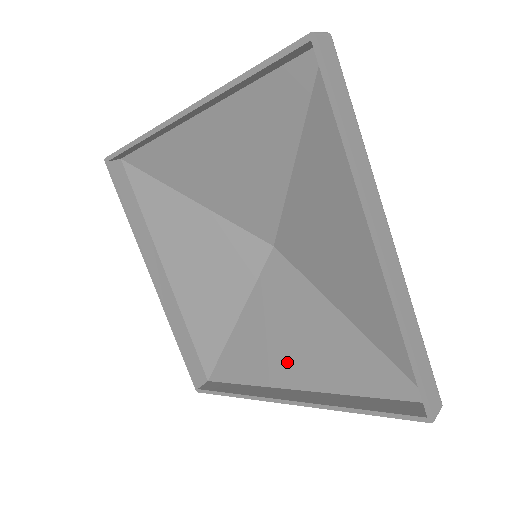
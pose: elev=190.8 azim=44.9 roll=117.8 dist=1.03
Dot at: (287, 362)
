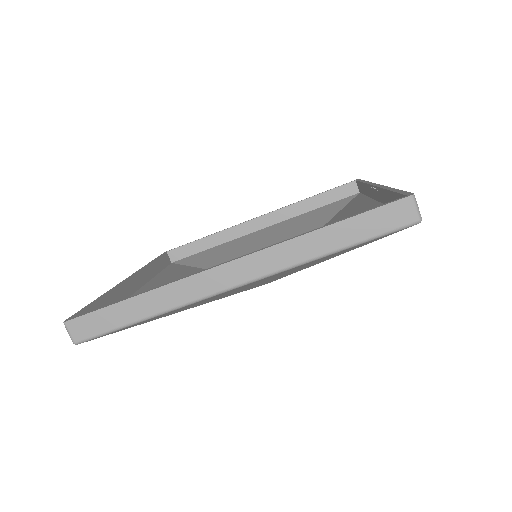
Dot at: occluded
